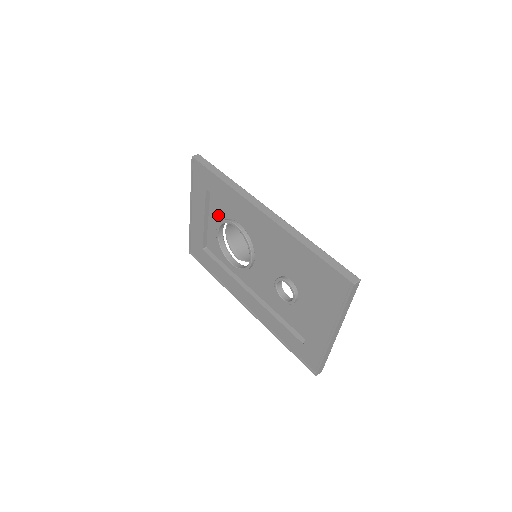
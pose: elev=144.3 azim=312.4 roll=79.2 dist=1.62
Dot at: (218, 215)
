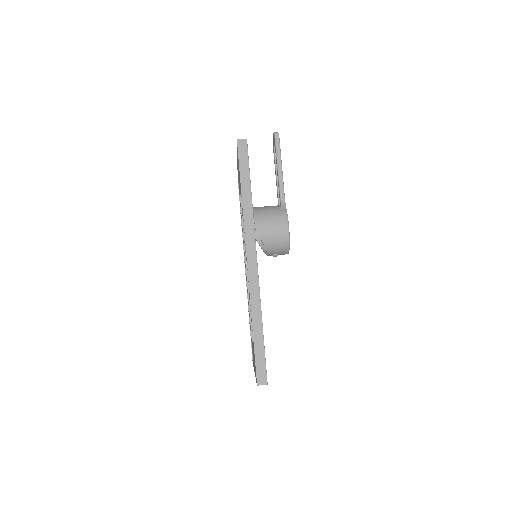
Dot at: occluded
